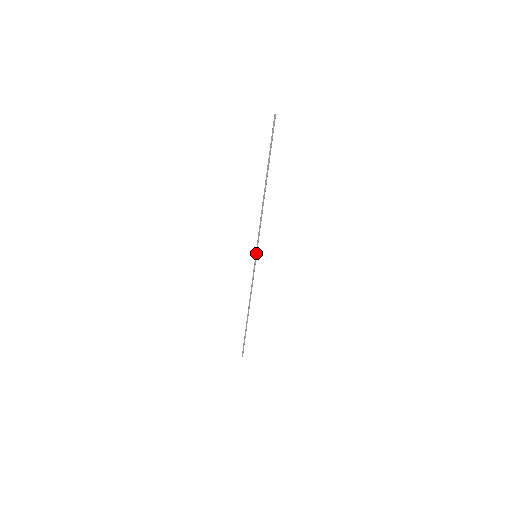
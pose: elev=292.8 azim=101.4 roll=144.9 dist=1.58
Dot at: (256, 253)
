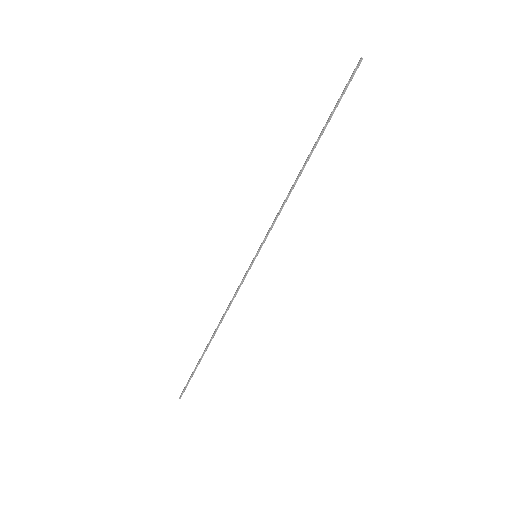
Dot at: (258, 252)
